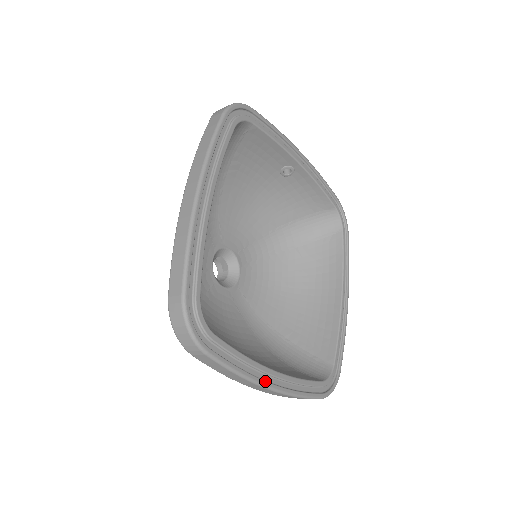
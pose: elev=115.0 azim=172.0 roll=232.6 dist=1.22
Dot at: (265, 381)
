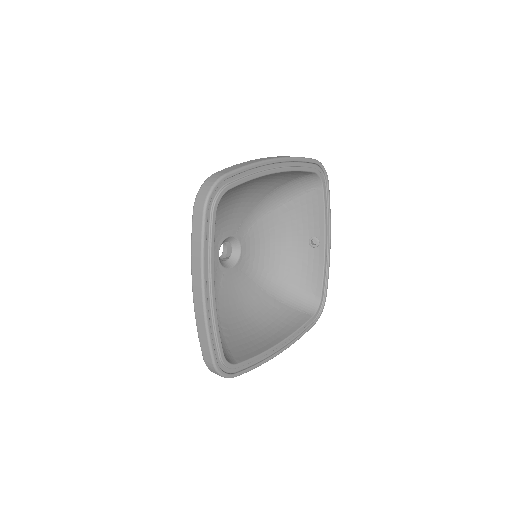
Dot at: (206, 282)
